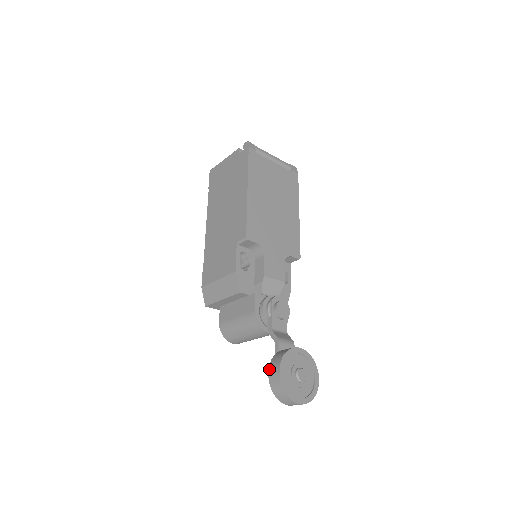
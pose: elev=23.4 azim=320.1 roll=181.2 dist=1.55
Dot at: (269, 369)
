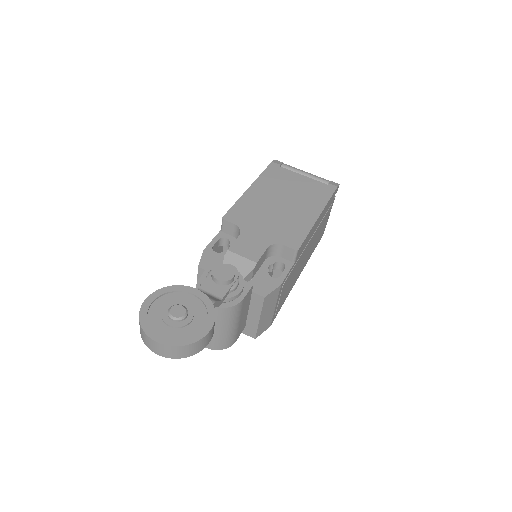
Dot at: occluded
